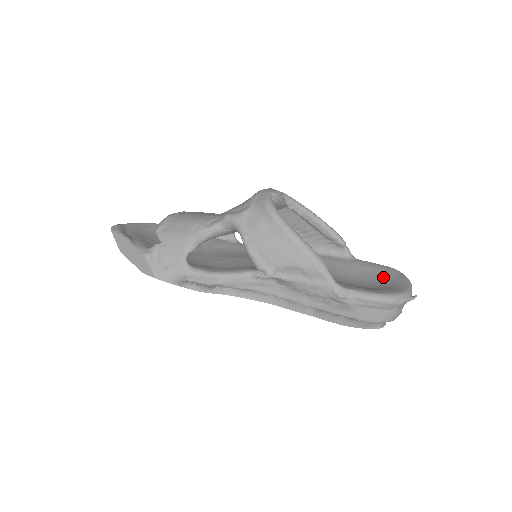
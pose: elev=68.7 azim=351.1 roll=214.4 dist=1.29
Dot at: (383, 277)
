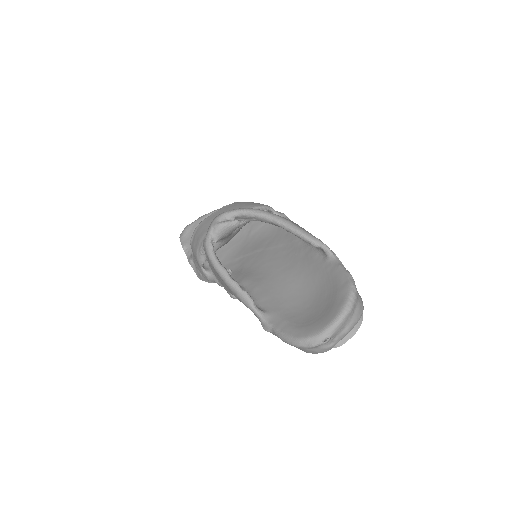
Dot at: (330, 299)
